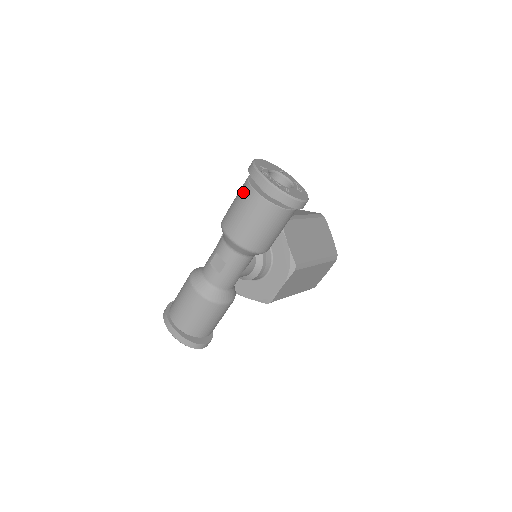
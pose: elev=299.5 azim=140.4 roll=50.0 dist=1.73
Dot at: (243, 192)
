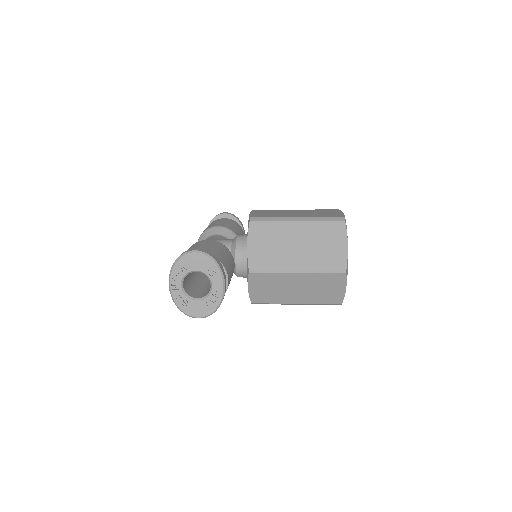
Dot at: occluded
